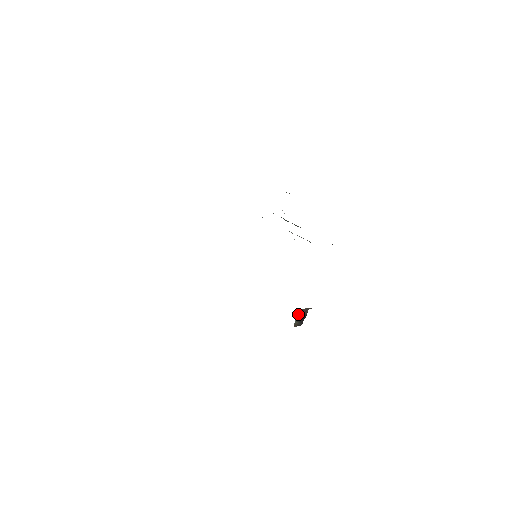
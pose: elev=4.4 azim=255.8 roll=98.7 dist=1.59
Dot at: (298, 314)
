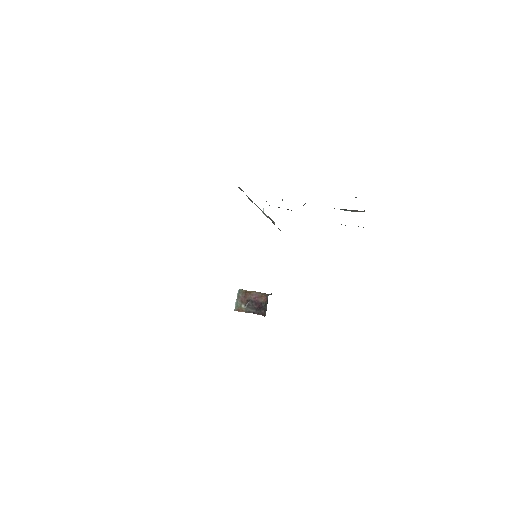
Dot at: (239, 296)
